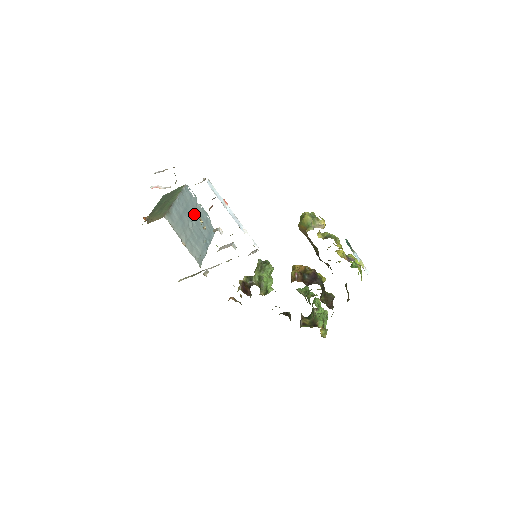
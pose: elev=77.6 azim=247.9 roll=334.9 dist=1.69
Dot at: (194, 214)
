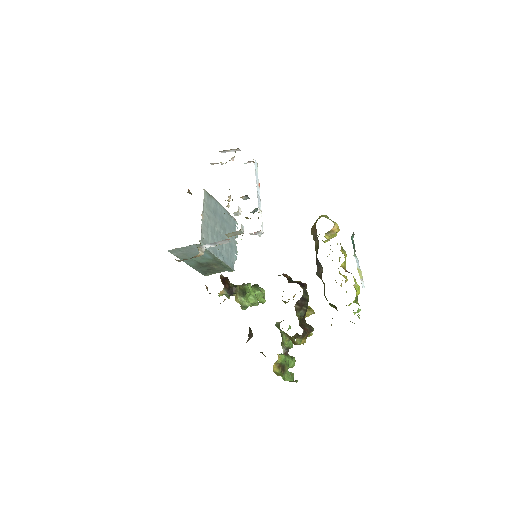
Dot at: (227, 233)
